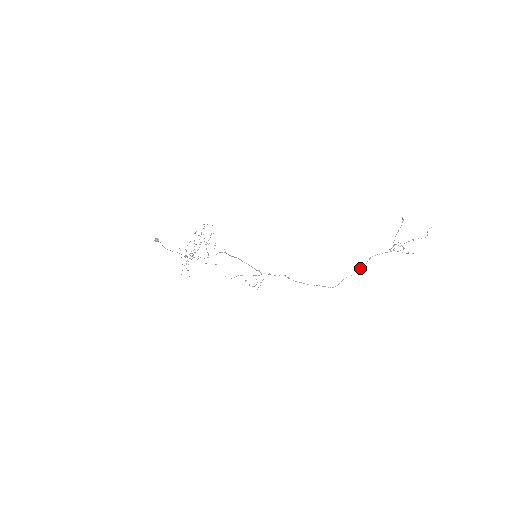
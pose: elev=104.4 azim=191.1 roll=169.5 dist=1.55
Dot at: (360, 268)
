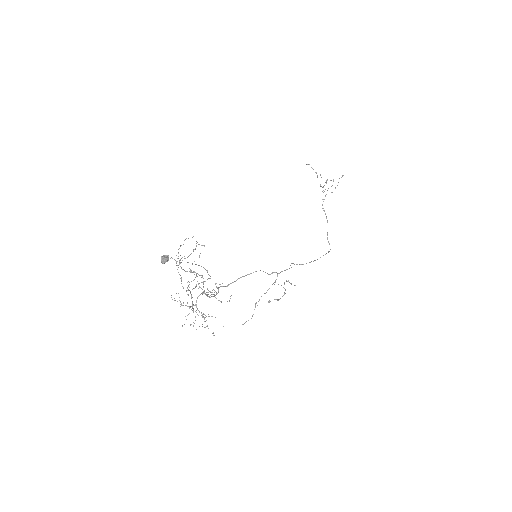
Dot at: occluded
